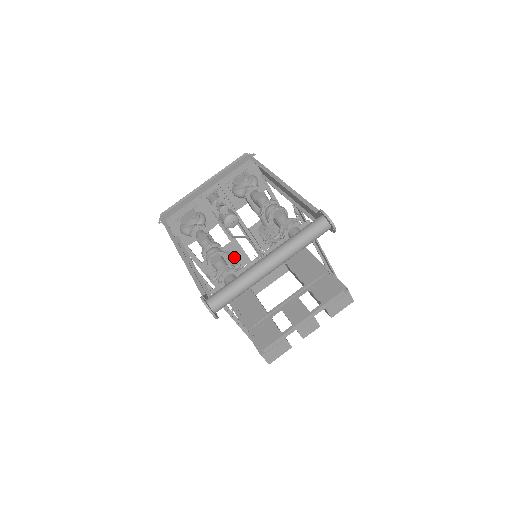
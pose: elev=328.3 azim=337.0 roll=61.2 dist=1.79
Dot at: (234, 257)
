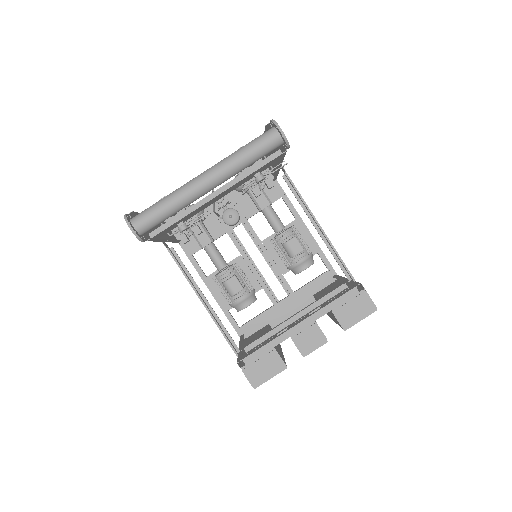
Dot at: (238, 265)
